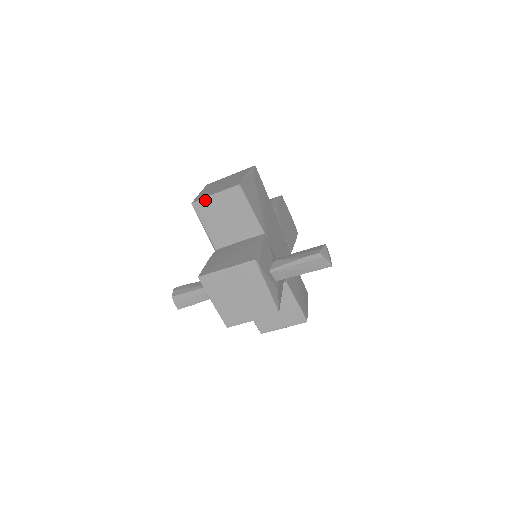
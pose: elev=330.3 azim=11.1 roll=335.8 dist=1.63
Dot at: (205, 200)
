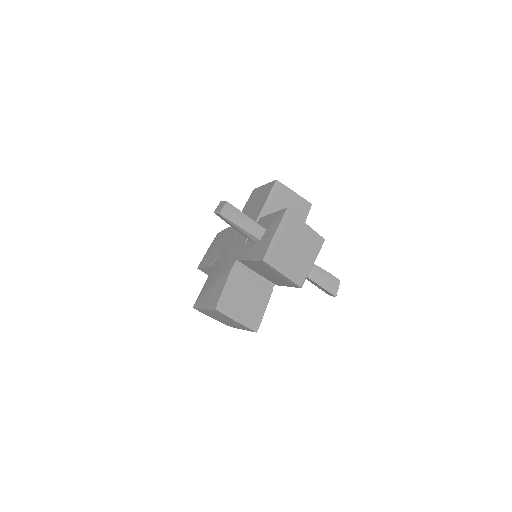
Dot at: (287, 188)
